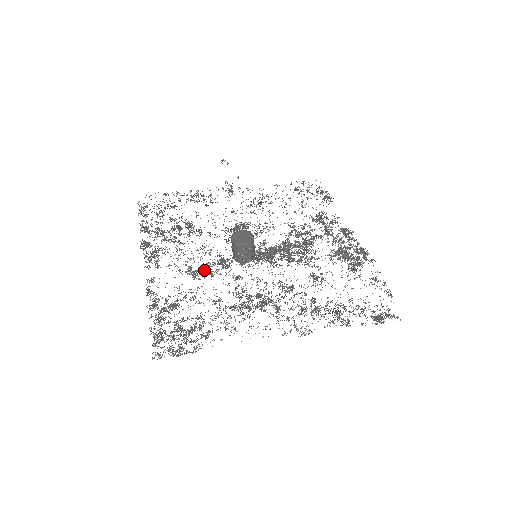
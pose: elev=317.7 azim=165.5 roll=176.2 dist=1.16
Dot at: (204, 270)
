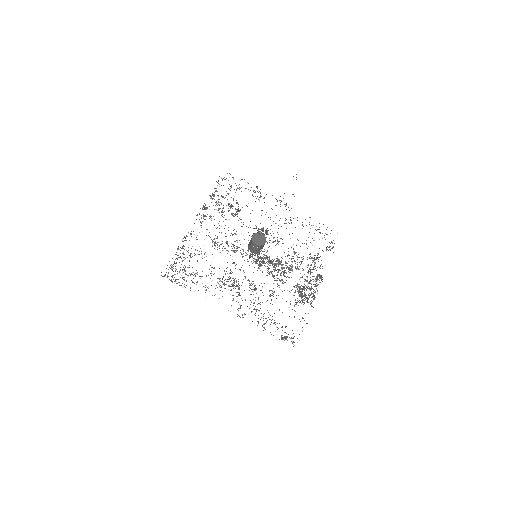
Dot at: occluded
